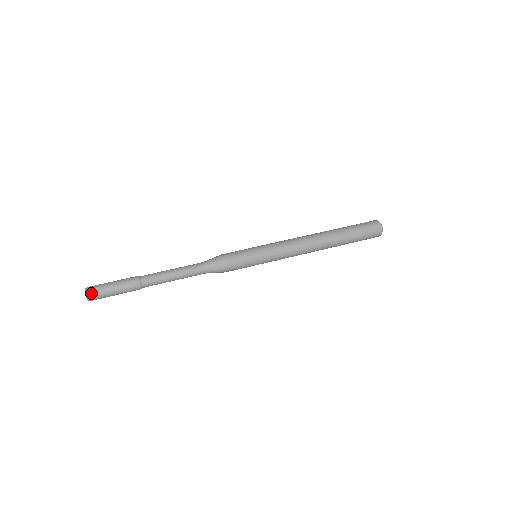
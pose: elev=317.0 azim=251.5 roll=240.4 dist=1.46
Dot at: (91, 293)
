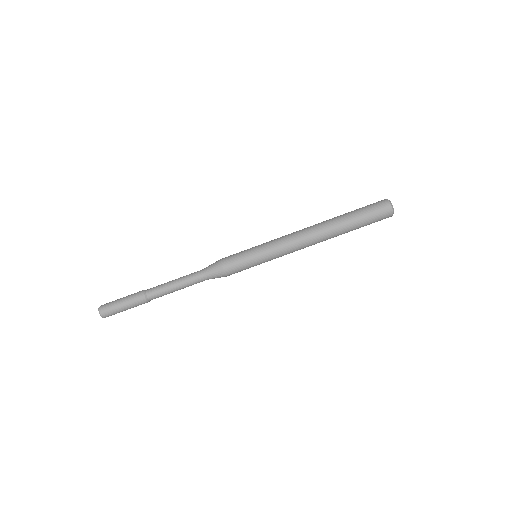
Dot at: (106, 316)
